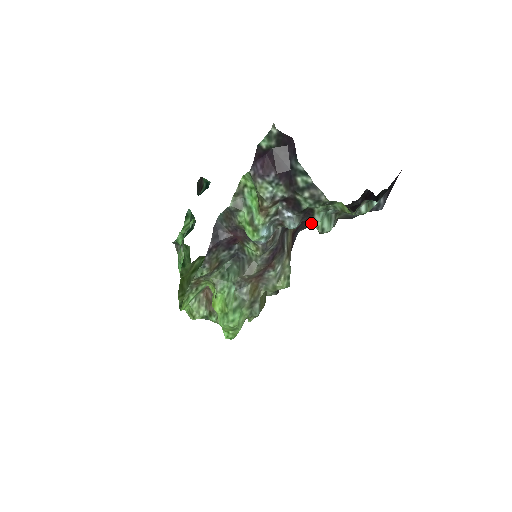
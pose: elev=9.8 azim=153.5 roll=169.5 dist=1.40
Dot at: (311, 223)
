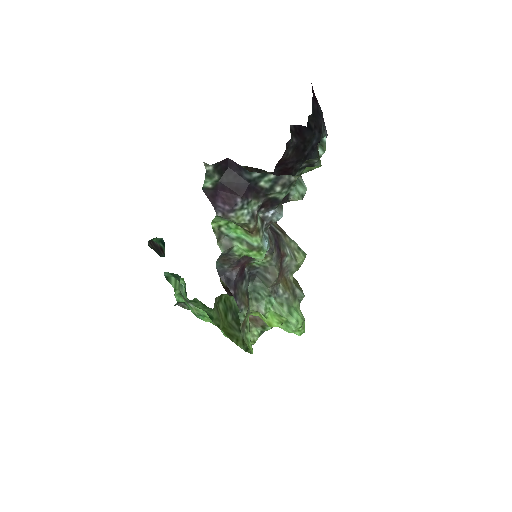
Dot at: (290, 200)
